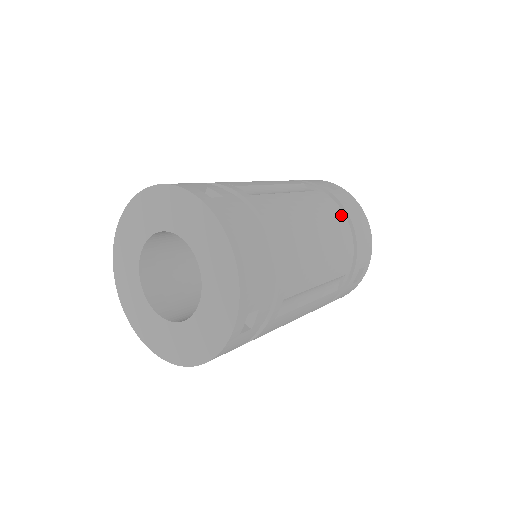
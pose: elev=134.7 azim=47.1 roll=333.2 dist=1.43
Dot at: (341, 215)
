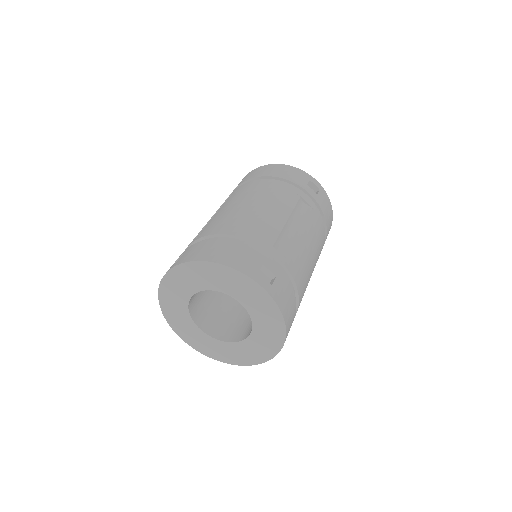
Dot at: (323, 227)
